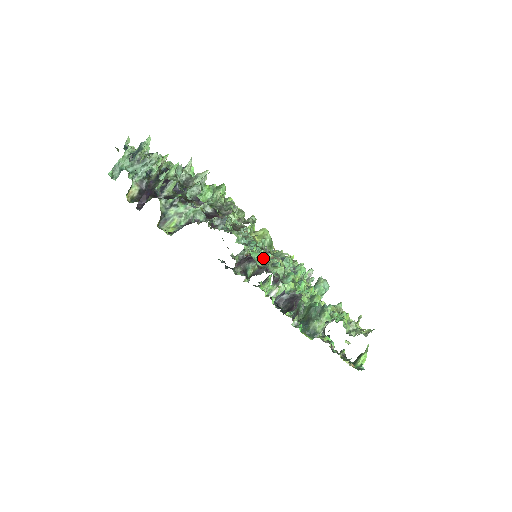
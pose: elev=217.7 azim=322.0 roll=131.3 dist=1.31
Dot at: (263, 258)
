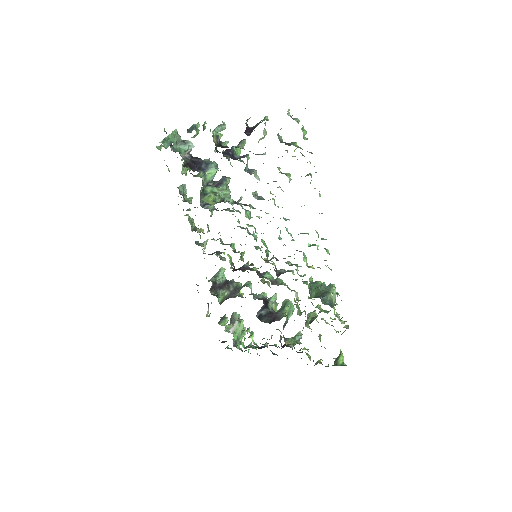
Dot at: (289, 233)
